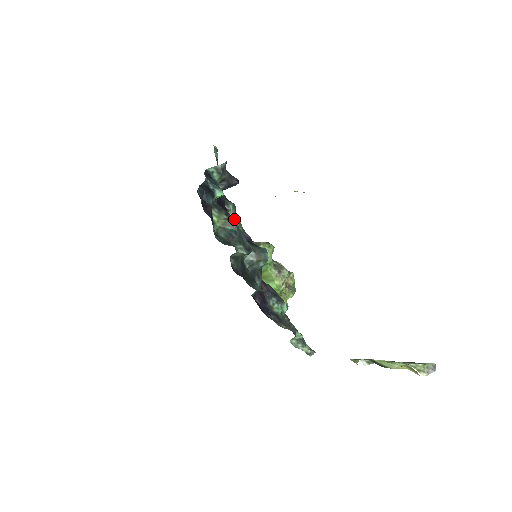
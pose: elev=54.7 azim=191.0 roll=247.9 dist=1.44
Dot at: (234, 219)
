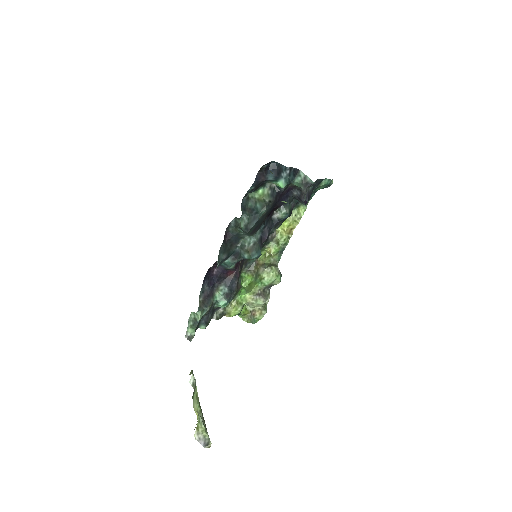
Dot at: (268, 207)
